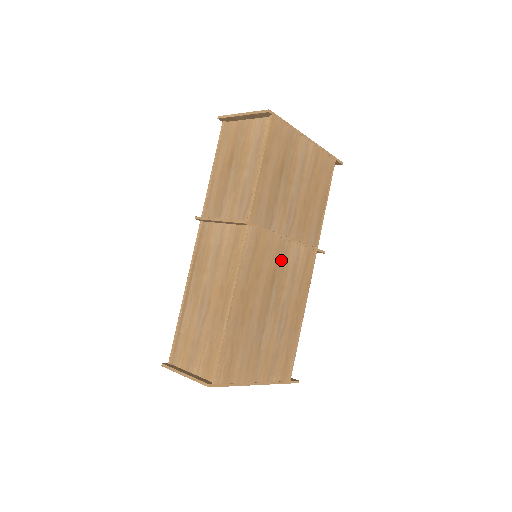
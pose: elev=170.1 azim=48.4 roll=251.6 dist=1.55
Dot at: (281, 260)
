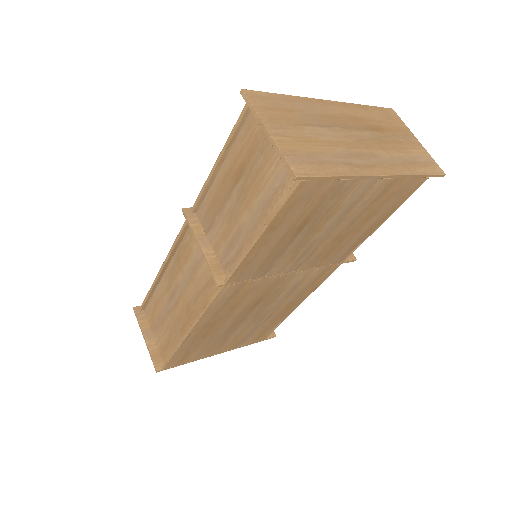
Dot at: (275, 288)
